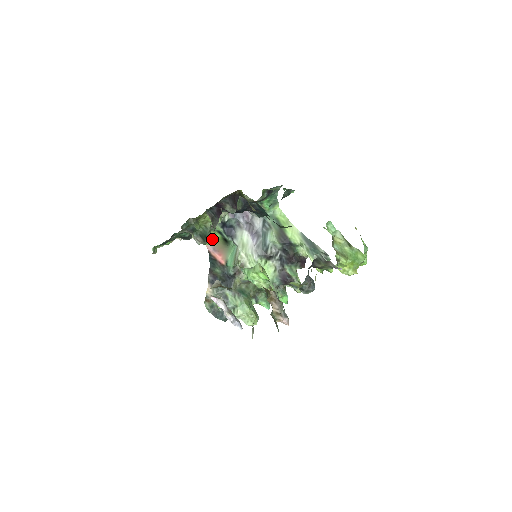
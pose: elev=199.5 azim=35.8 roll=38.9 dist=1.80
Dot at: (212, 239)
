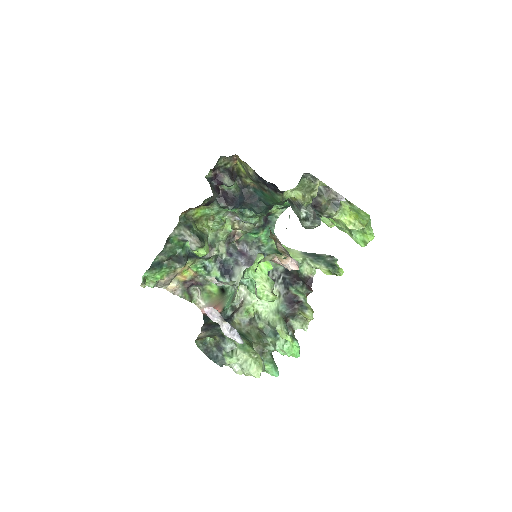
Dot at: (208, 299)
